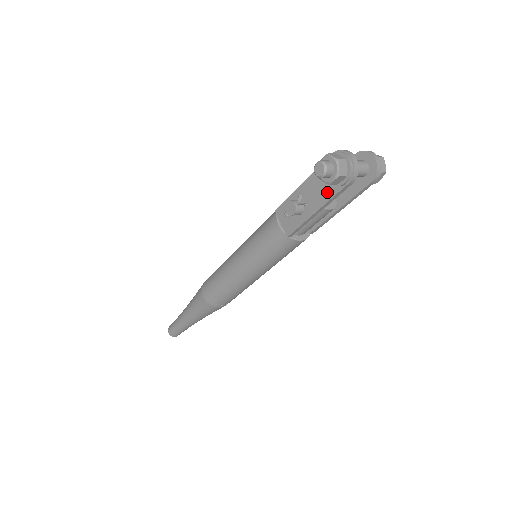
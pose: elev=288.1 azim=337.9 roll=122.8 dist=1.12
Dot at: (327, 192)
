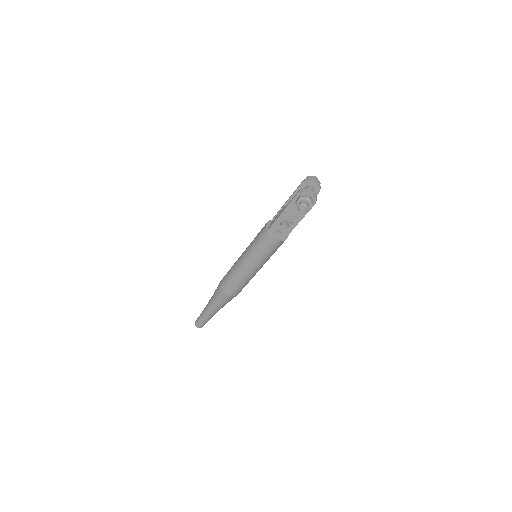
Dot at: (302, 212)
